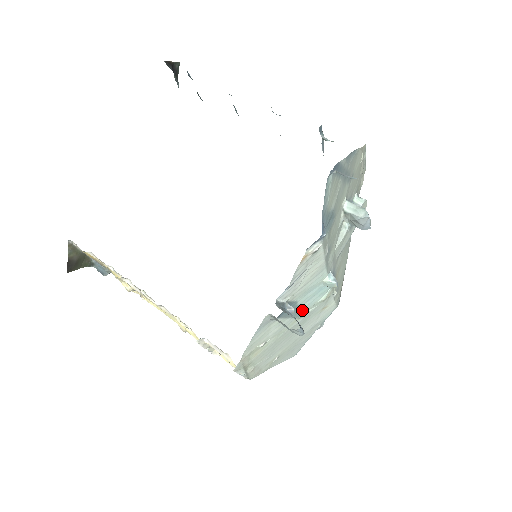
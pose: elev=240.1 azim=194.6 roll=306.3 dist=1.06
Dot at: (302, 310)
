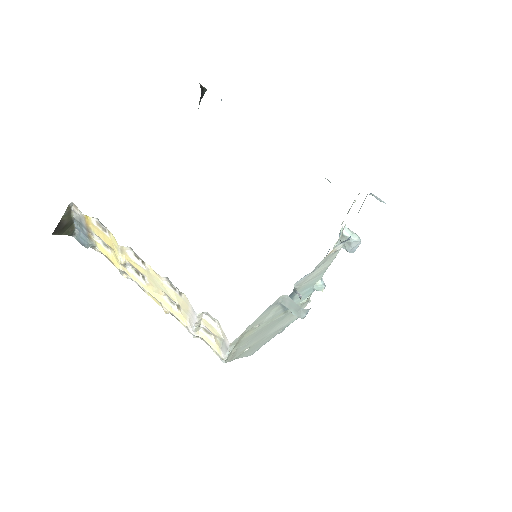
Dot at: occluded
